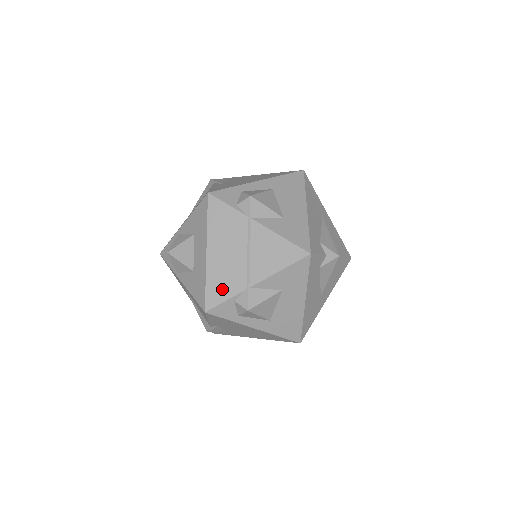
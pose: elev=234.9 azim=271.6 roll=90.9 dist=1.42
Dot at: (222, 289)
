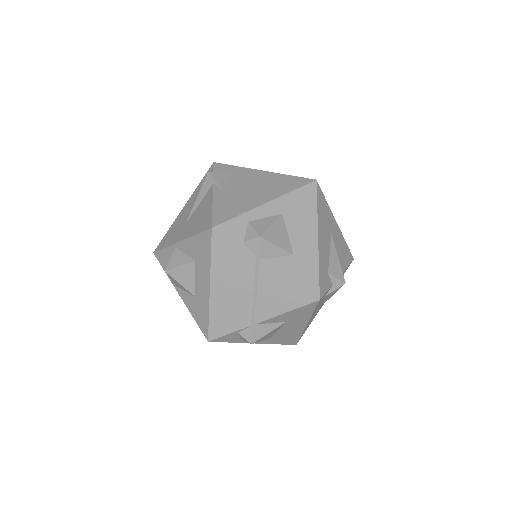
Dot at: (226, 323)
